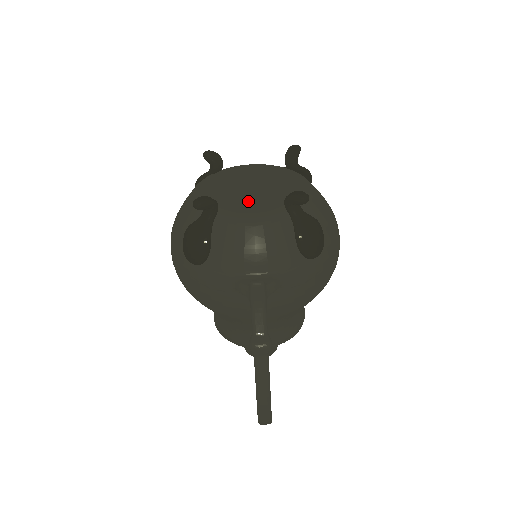
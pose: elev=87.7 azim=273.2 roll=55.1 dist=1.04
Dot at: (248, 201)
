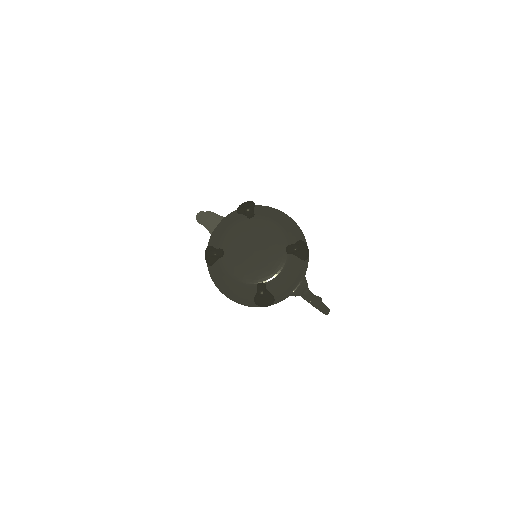
Dot at: (265, 263)
